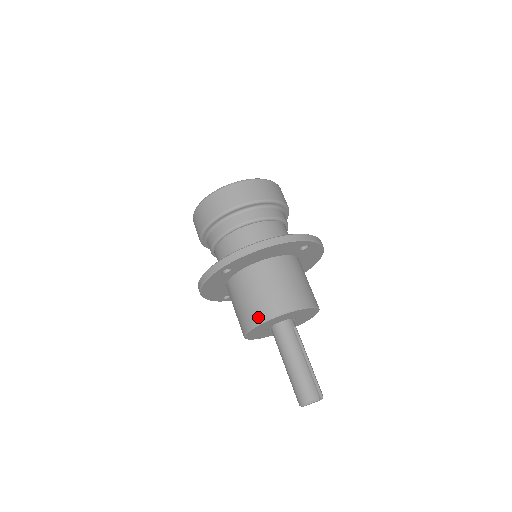
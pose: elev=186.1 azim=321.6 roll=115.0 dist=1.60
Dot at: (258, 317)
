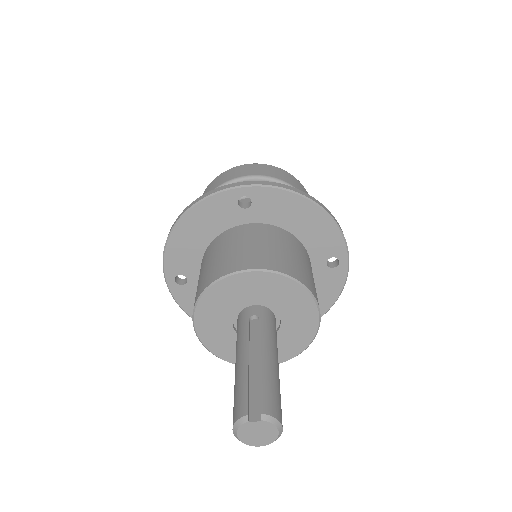
Dot at: occluded
